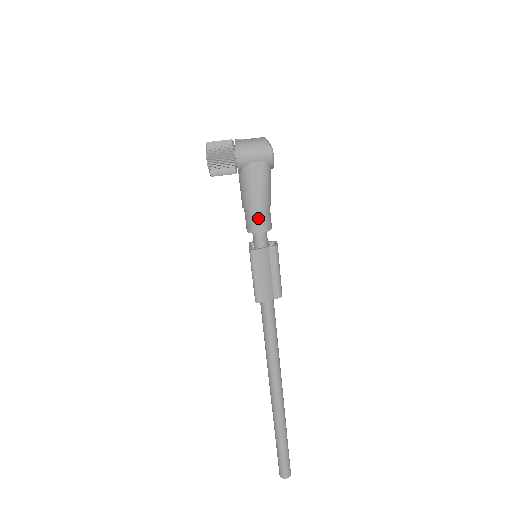
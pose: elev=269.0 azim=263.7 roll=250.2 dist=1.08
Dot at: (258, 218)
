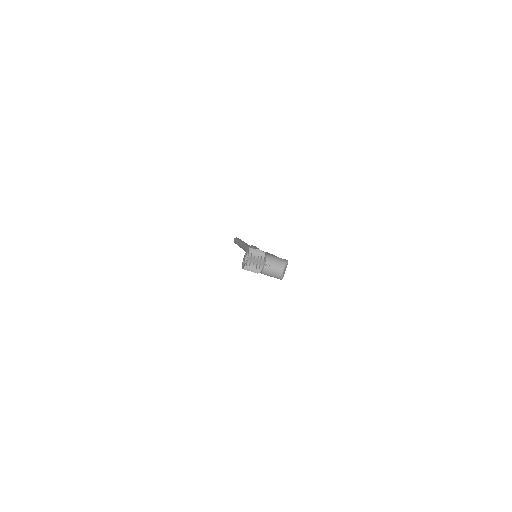
Dot at: occluded
